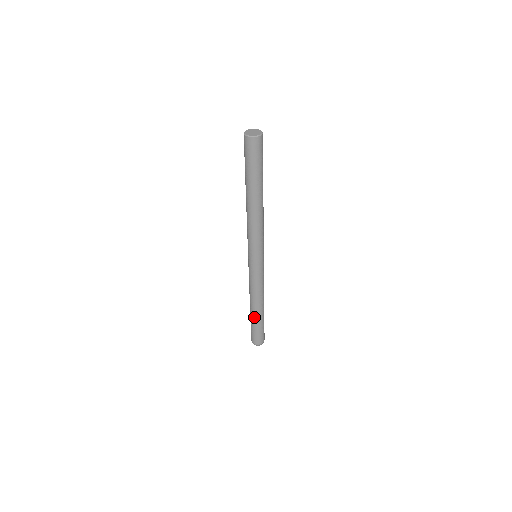
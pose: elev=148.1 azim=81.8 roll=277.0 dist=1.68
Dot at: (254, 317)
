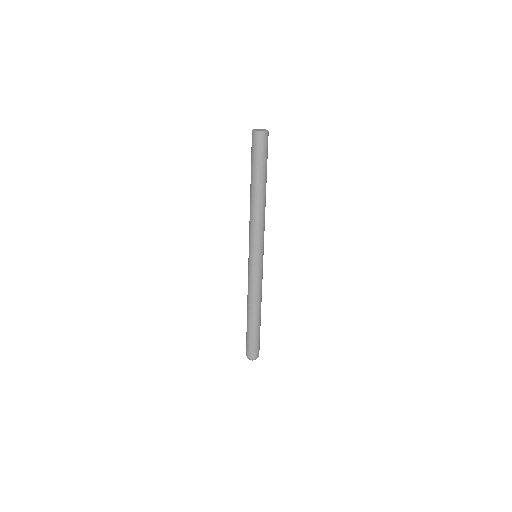
Dot at: (252, 325)
